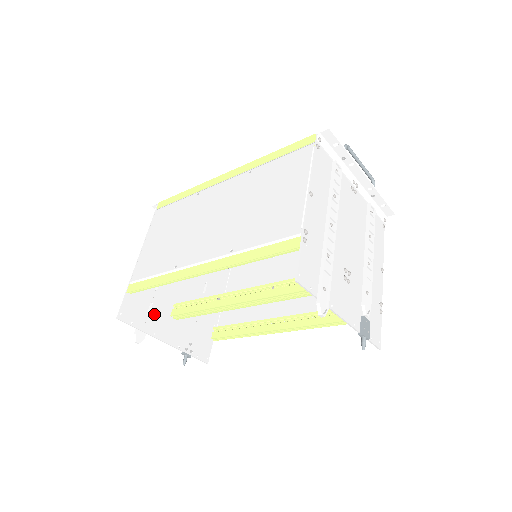
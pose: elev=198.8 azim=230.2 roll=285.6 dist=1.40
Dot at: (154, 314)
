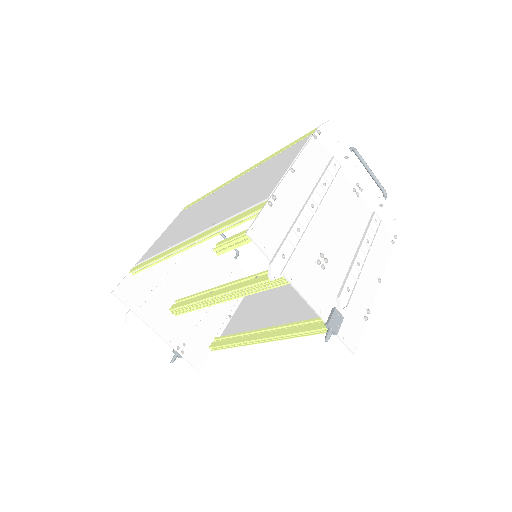
Dot at: (152, 302)
